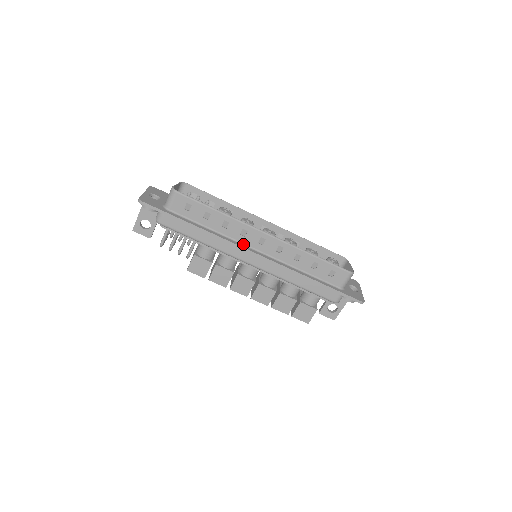
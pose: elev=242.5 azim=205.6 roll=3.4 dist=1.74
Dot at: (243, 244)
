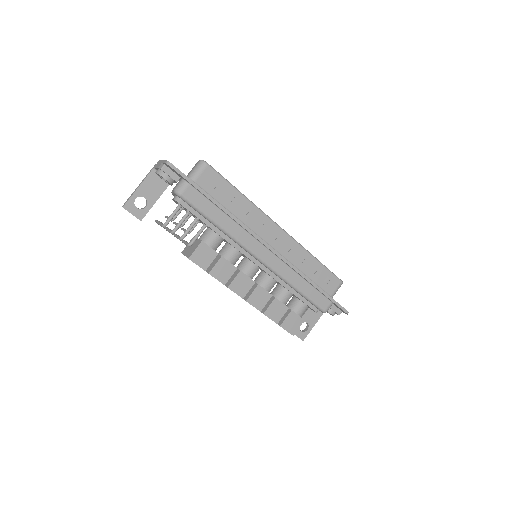
Dot at: occluded
